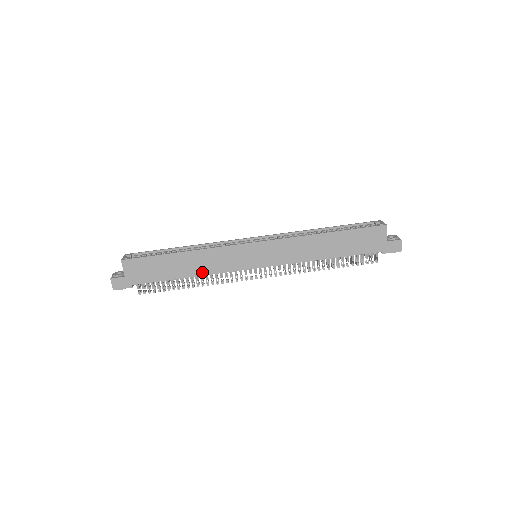
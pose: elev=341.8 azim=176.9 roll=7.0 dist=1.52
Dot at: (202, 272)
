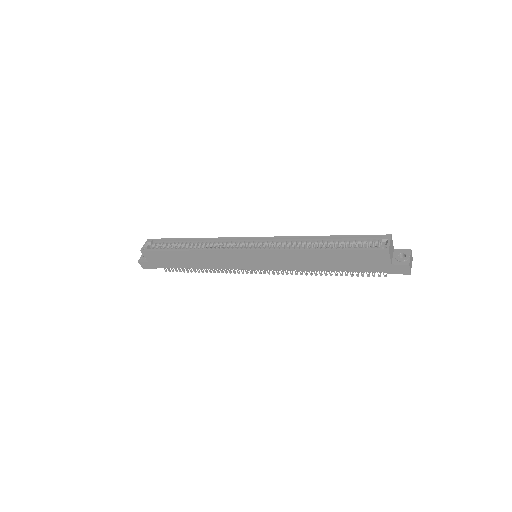
Dot at: (208, 266)
